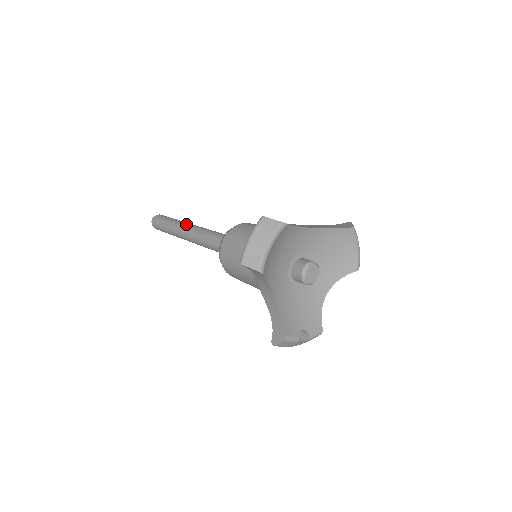
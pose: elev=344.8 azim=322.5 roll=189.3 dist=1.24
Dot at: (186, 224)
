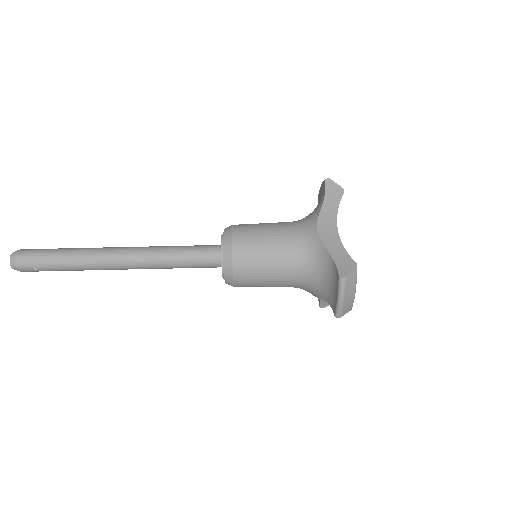
Dot at: (107, 257)
